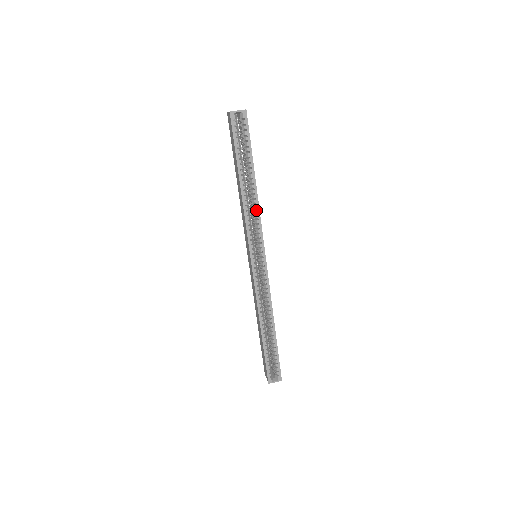
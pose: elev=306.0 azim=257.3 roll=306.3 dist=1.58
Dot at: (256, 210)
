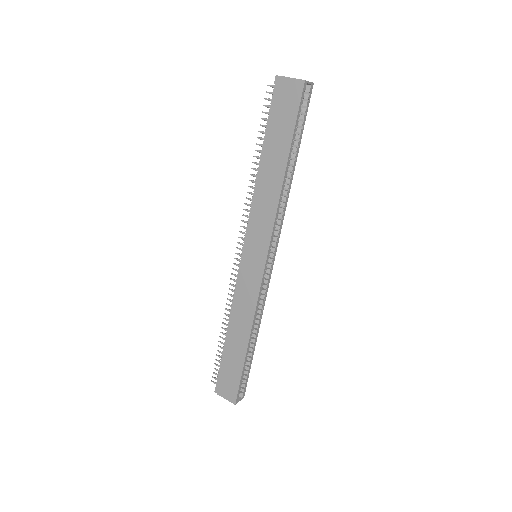
Dot at: (285, 203)
